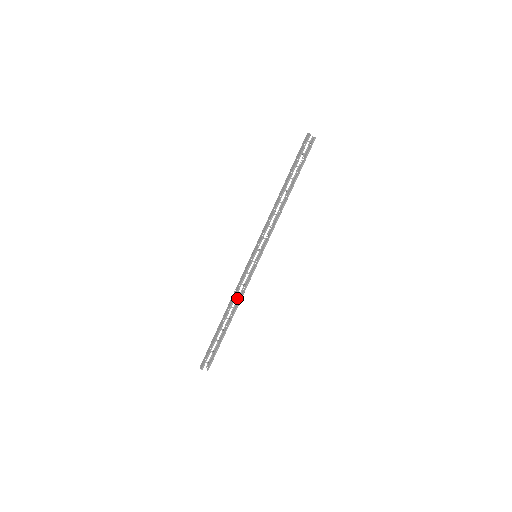
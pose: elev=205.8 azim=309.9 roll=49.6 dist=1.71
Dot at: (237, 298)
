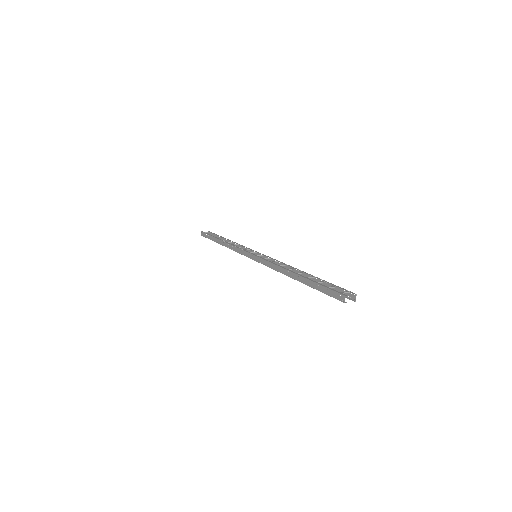
Dot at: (236, 243)
